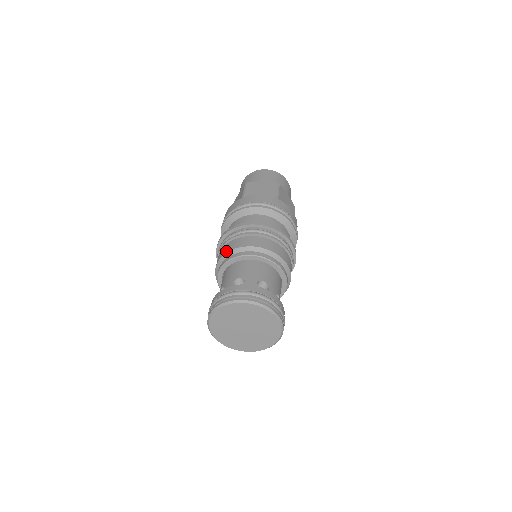
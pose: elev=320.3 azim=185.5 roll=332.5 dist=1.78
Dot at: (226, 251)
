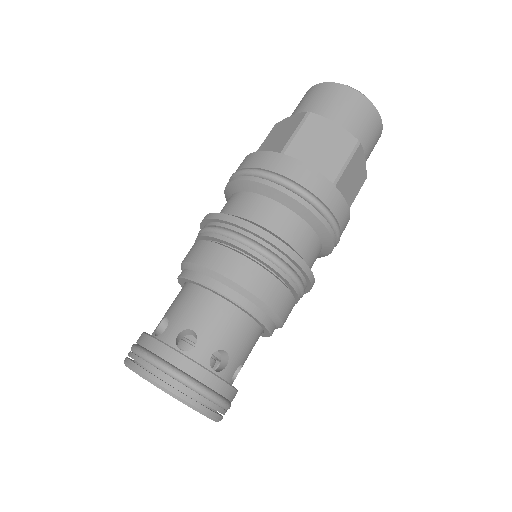
Dot at: (201, 261)
